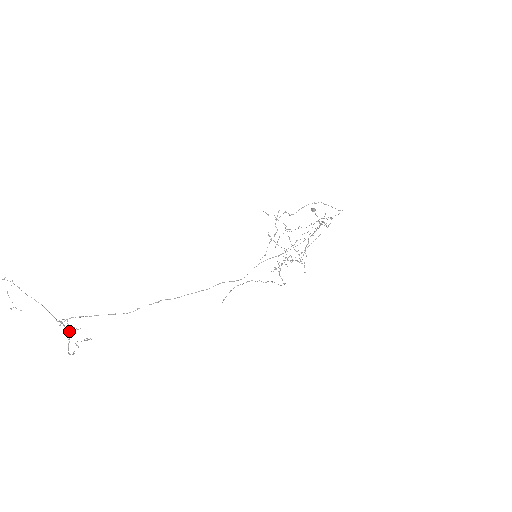
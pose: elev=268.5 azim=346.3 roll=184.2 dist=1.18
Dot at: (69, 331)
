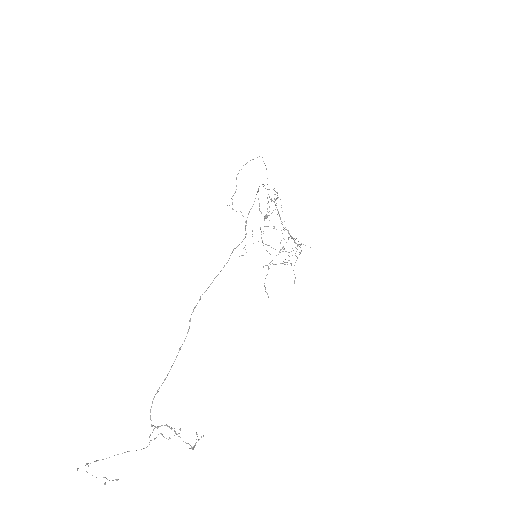
Dot at: (165, 425)
